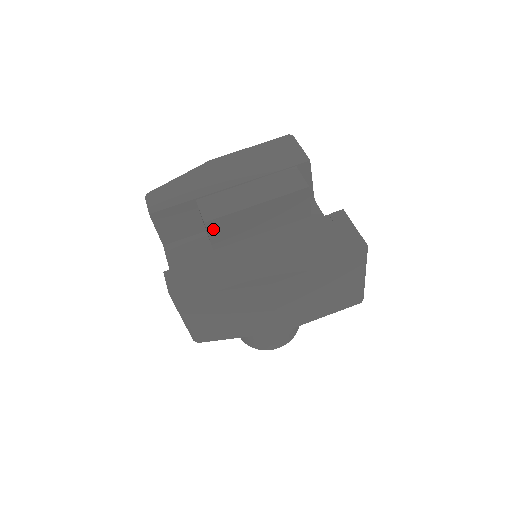
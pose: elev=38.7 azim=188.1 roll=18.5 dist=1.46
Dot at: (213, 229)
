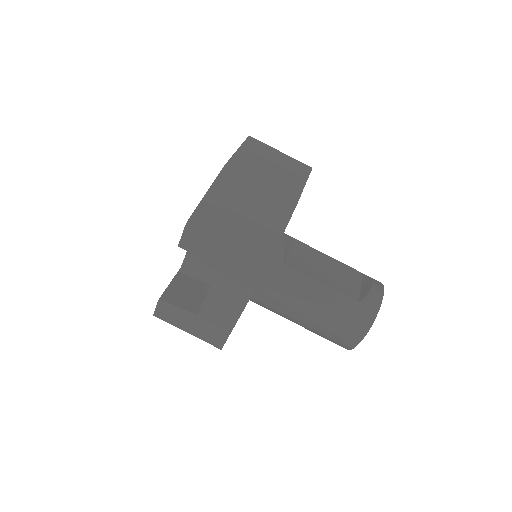
Dot at: occluded
